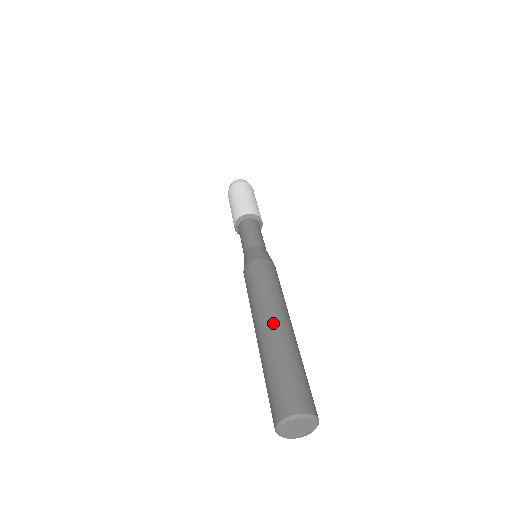
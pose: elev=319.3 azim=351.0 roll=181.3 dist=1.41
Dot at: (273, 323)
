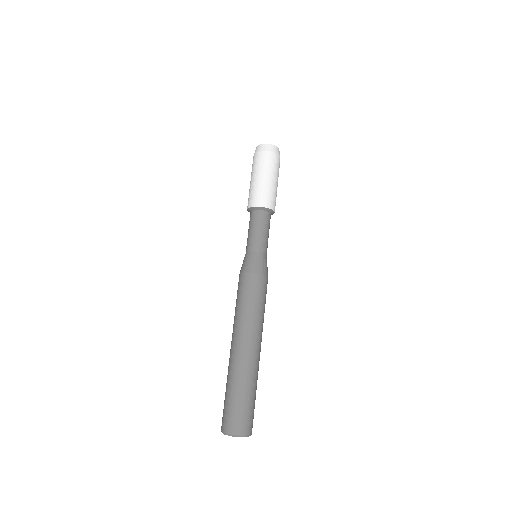
Dot at: (237, 350)
